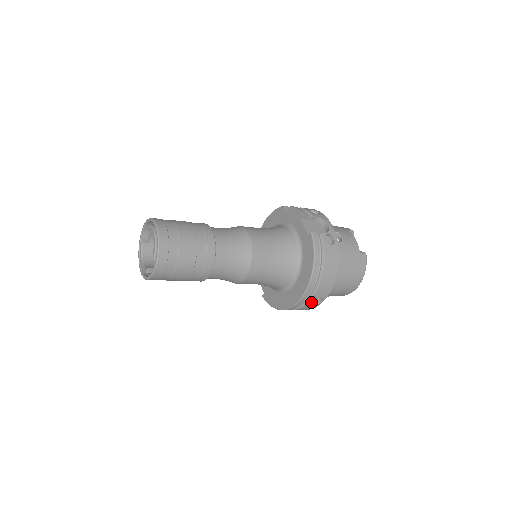
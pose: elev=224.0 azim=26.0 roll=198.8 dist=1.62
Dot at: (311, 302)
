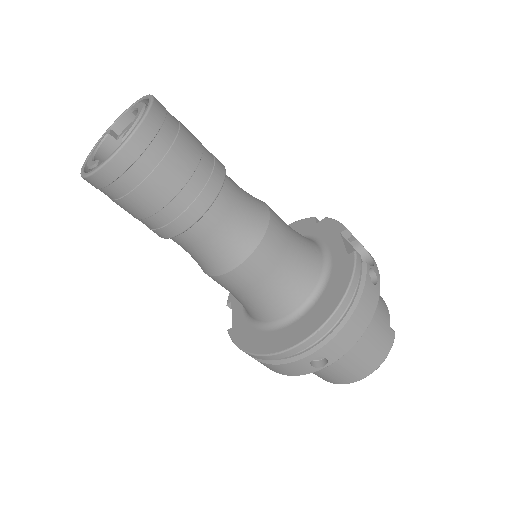
Dot at: (310, 358)
